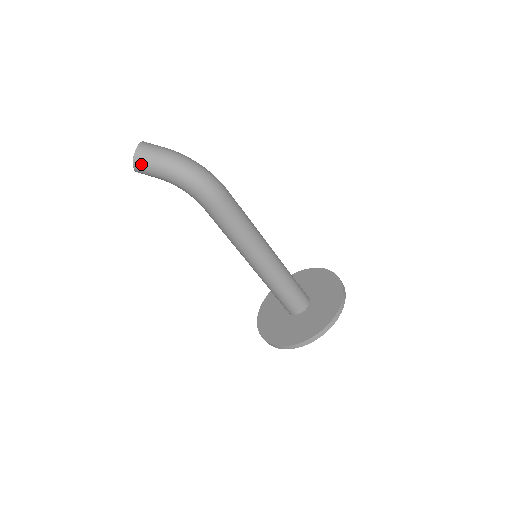
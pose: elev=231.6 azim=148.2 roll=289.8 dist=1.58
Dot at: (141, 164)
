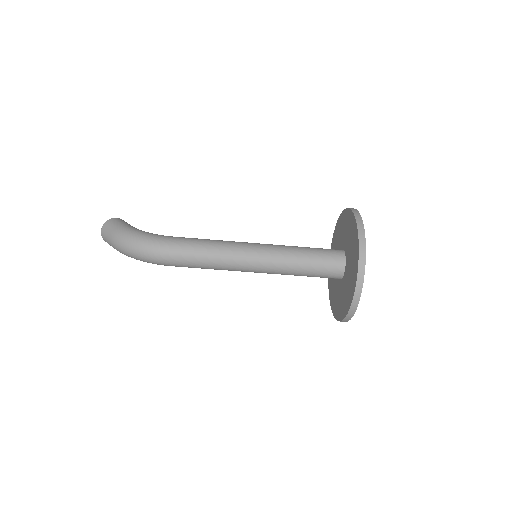
Dot at: occluded
